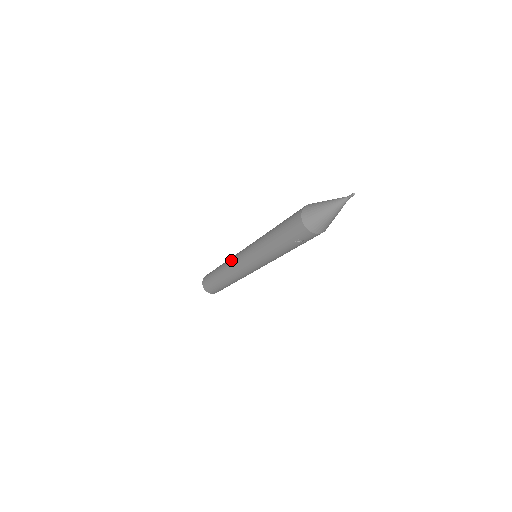
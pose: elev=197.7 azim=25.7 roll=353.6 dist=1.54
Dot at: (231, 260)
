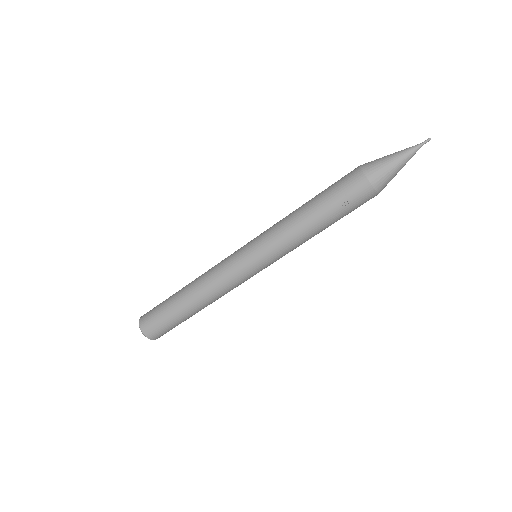
Dot at: occluded
